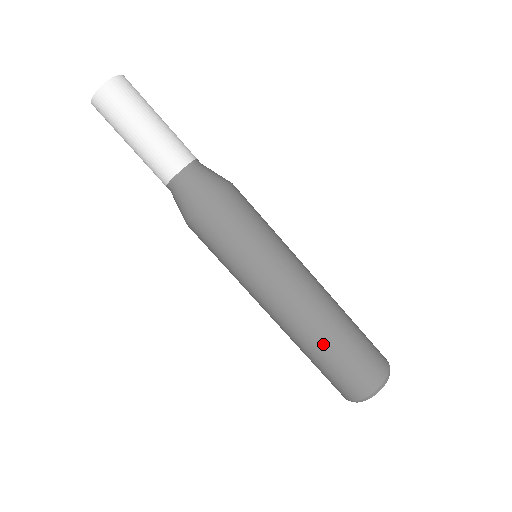
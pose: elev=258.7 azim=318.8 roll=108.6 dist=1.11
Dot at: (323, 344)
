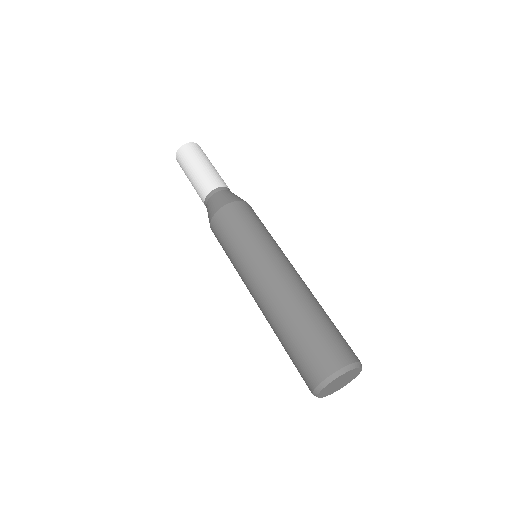
Dot at: (300, 312)
